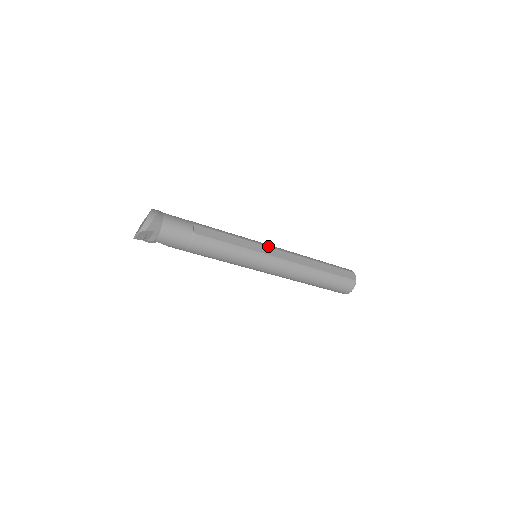
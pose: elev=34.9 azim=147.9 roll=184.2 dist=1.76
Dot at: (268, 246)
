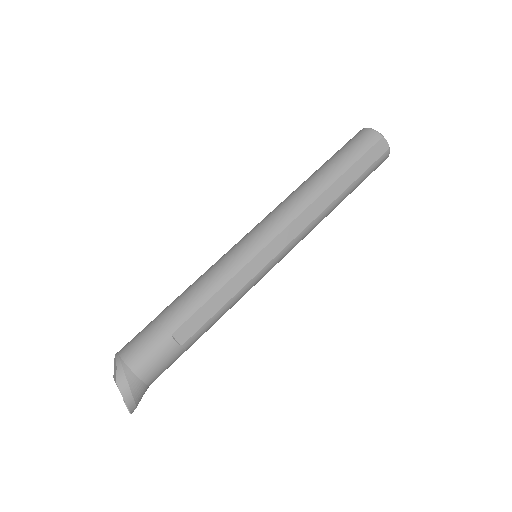
Dot at: (266, 244)
